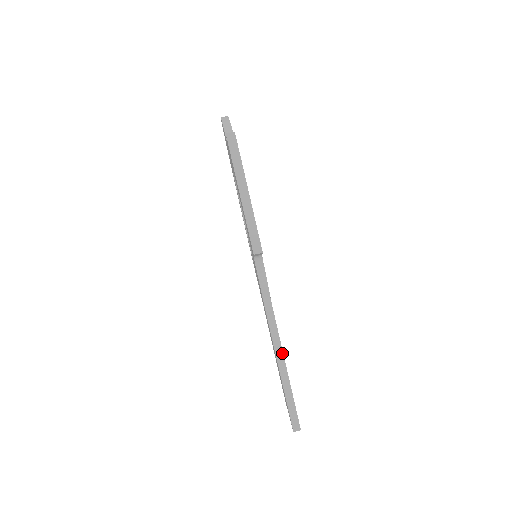
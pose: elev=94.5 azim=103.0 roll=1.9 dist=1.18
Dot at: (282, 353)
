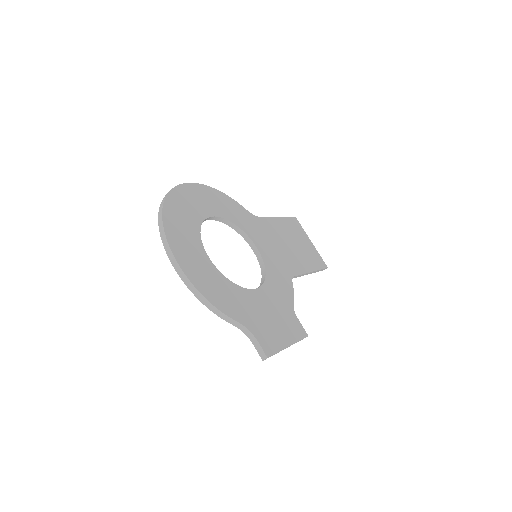
Dot at: (307, 273)
